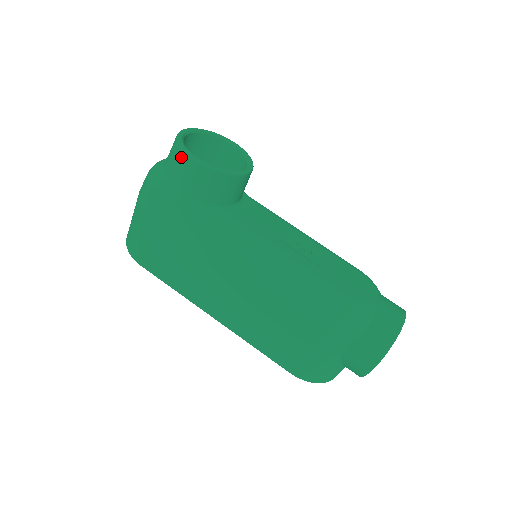
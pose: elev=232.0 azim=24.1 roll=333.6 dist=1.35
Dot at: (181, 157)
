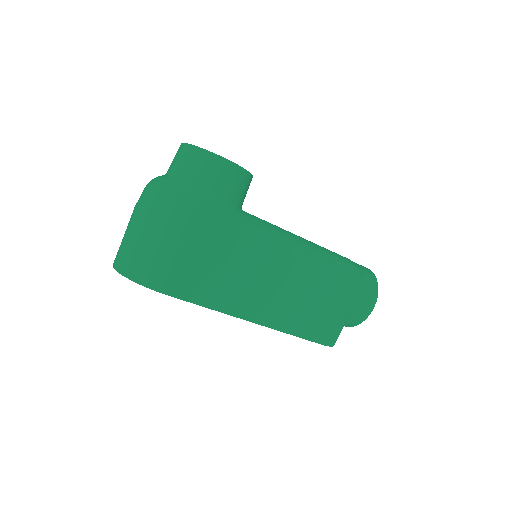
Dot at: (214, 161)
